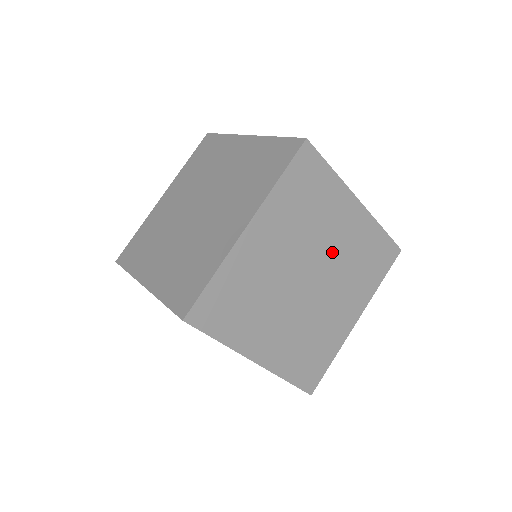
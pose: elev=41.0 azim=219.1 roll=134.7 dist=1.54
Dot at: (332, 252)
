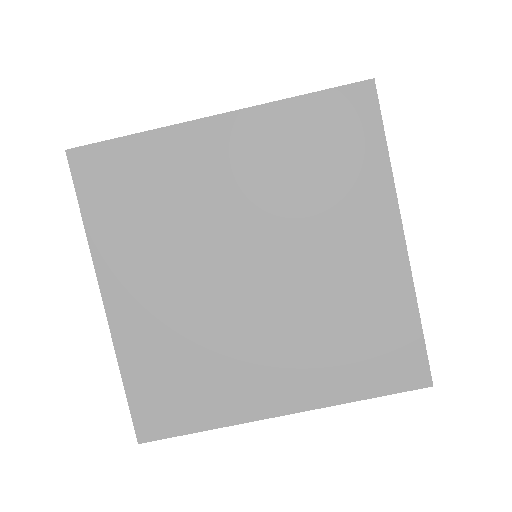
Dot at: (312, 266)
